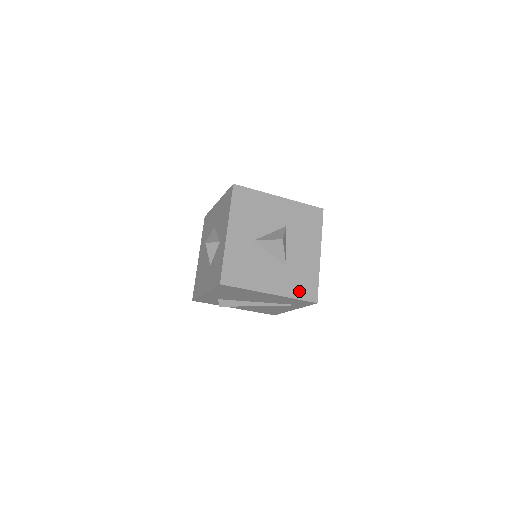
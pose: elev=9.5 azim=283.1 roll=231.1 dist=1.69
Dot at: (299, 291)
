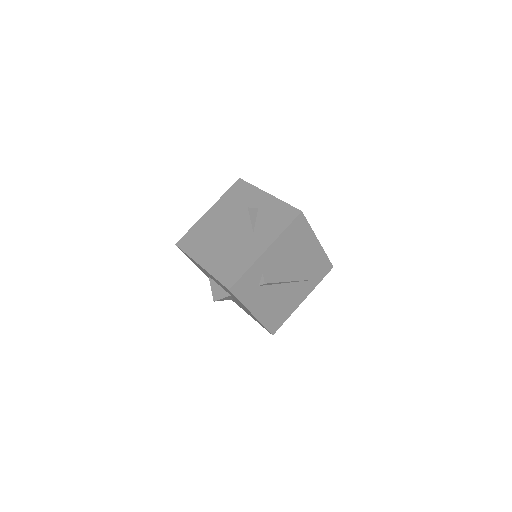
Dot at: occluded
